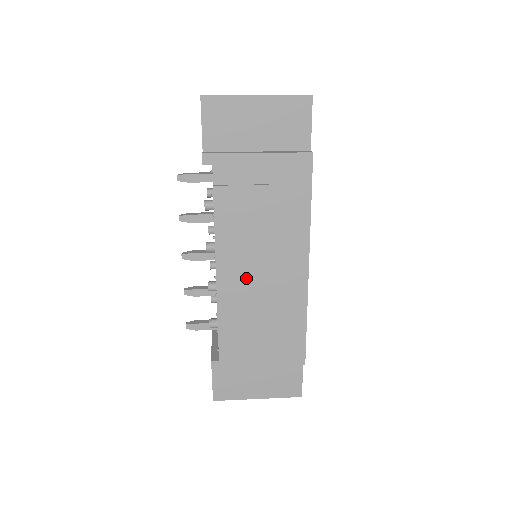
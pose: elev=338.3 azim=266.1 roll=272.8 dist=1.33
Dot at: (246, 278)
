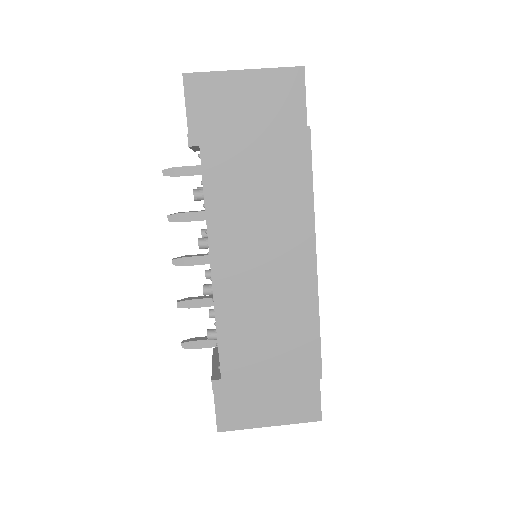
Dot at: (246, 275)
